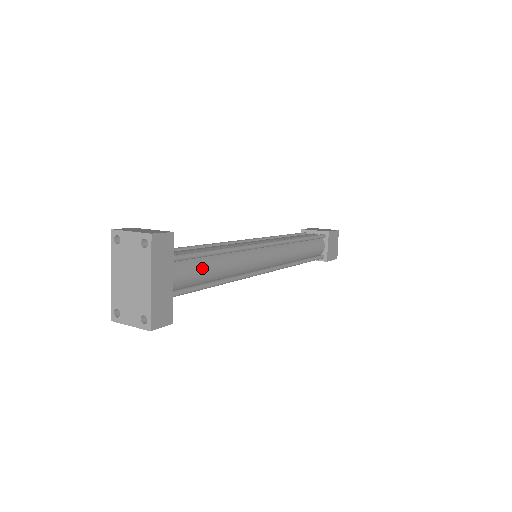
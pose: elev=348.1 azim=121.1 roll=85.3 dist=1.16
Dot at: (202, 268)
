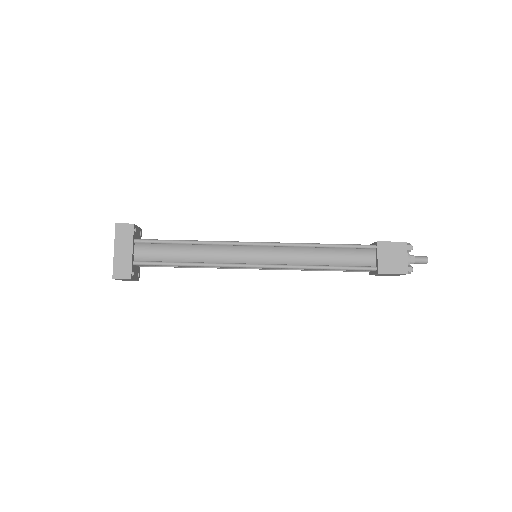
Dot at: (166, 251)
